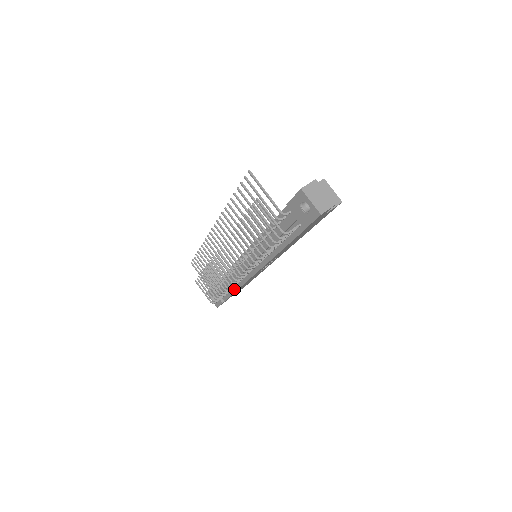
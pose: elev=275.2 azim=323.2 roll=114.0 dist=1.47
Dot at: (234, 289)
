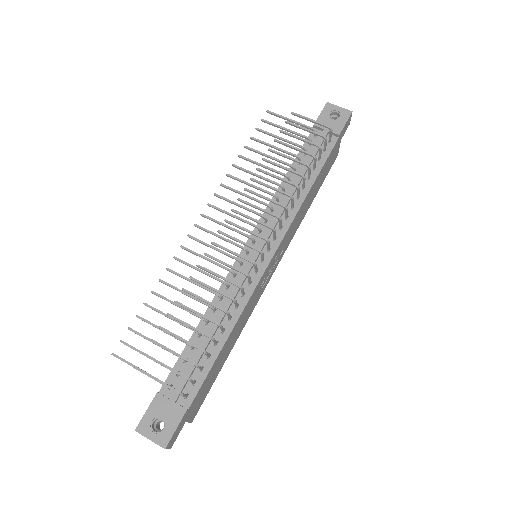
Dot at: (221, 340)
